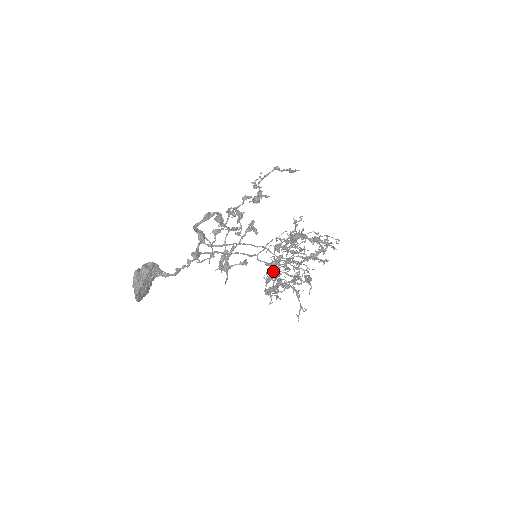
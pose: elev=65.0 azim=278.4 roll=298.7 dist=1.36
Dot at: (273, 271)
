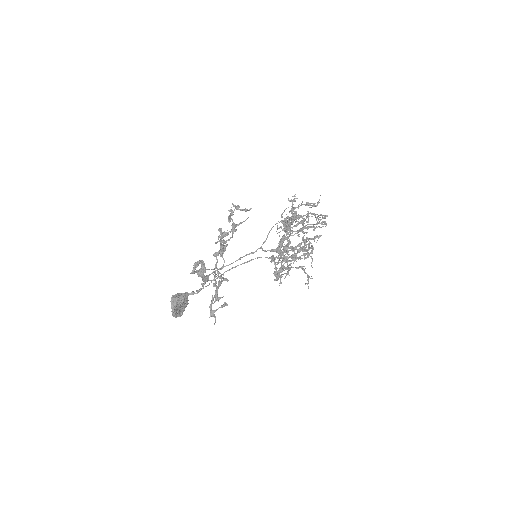
Dot at: occluded
